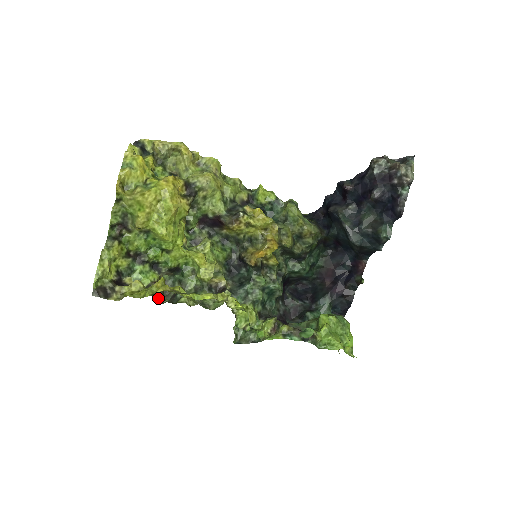
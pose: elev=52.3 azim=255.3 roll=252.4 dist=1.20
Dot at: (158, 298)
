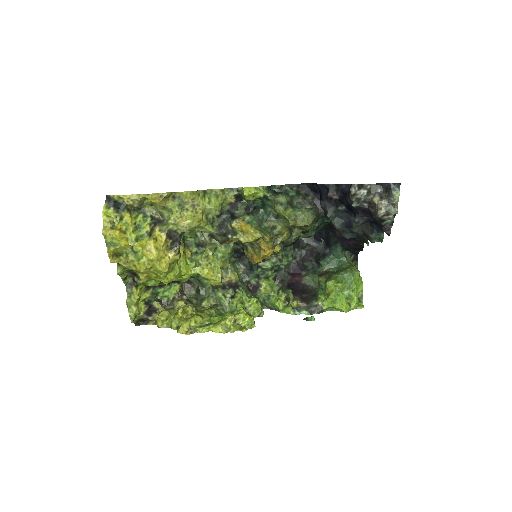
Dot at: (187, 291)
